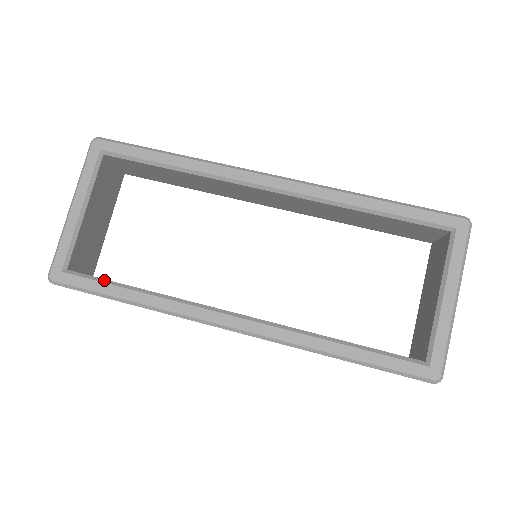
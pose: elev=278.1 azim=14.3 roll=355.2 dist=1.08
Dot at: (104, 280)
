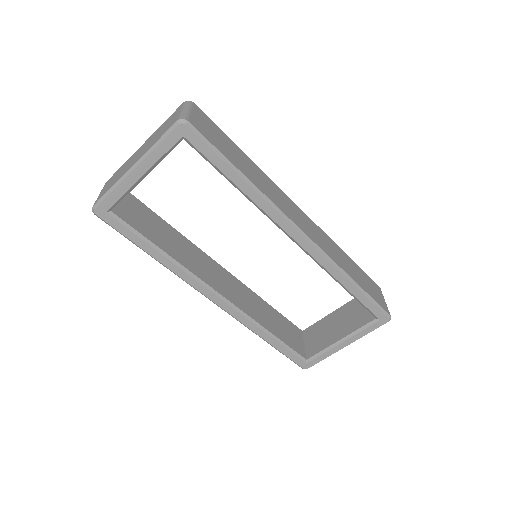
Dot at: (139, 234)
